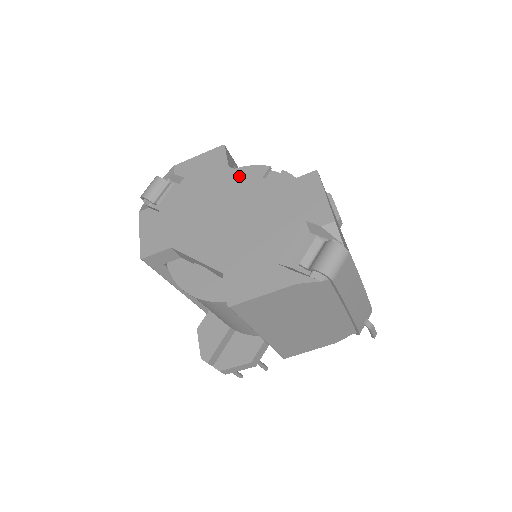
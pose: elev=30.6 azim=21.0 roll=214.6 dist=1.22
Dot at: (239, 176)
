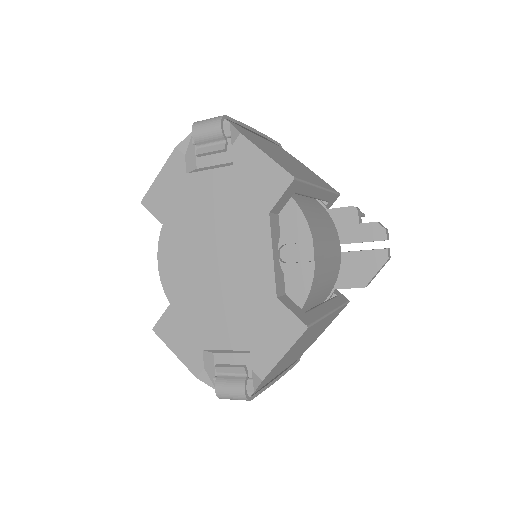
Dot at: (264, 237)
